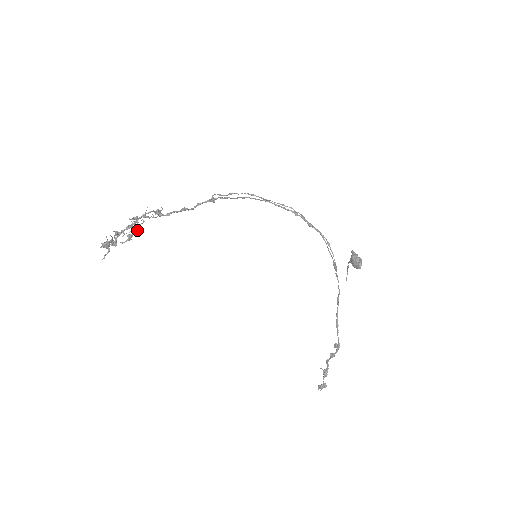
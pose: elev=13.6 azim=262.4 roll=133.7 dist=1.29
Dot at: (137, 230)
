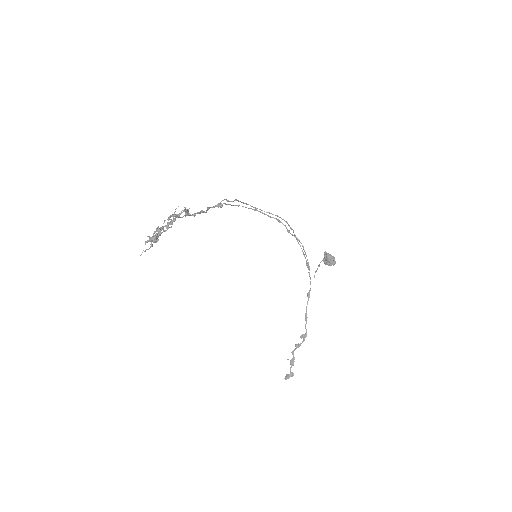
Dot at: (168, 228)
